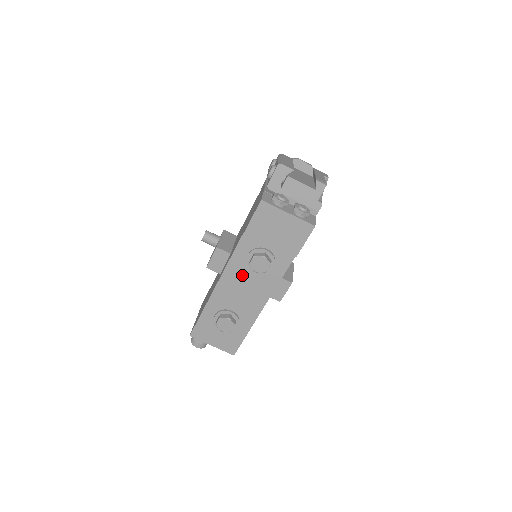
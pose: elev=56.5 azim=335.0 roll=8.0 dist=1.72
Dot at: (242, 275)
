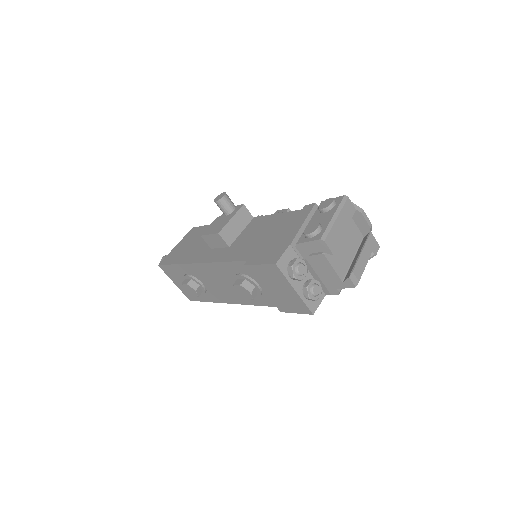
Dot at: (225, 277)
